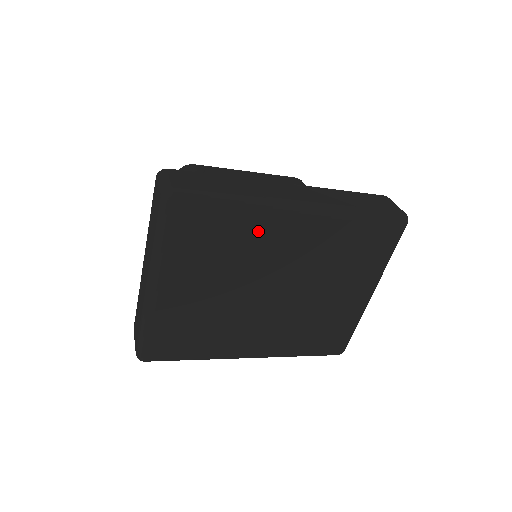
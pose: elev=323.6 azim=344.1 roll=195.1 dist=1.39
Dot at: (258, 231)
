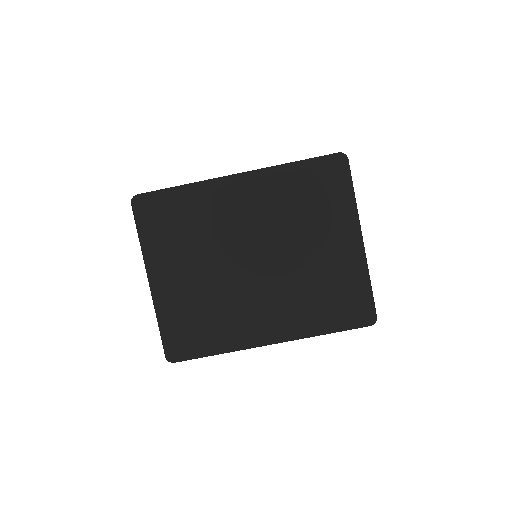
Dot at: (210, 206)
